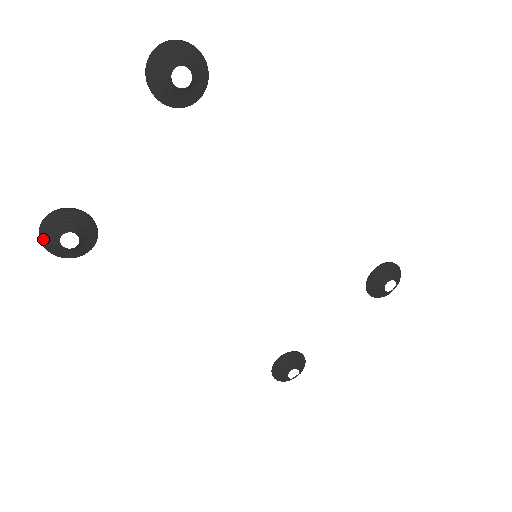
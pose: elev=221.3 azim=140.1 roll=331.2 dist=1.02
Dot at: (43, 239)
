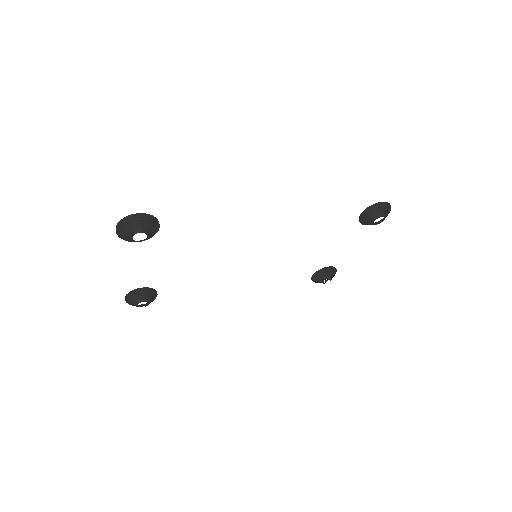
Dot at: occluded
